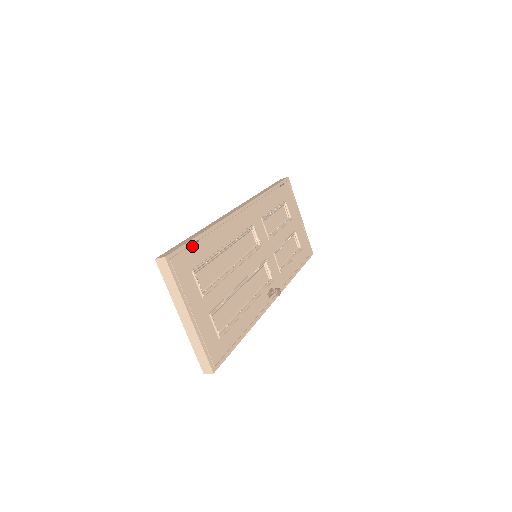
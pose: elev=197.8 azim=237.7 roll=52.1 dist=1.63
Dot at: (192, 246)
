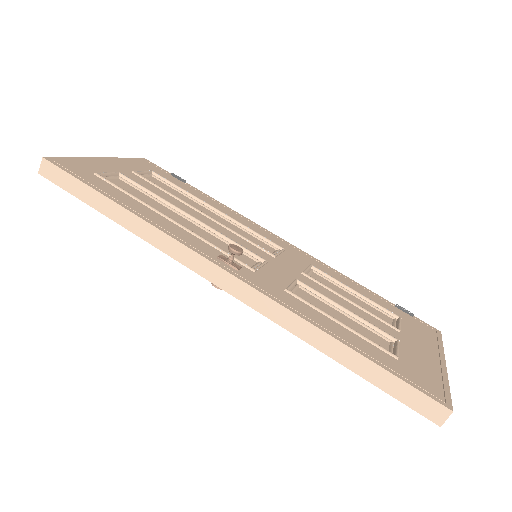
Dot at: (176, 179)
